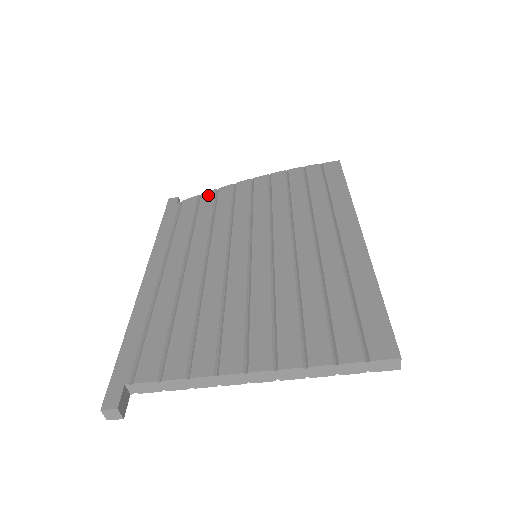
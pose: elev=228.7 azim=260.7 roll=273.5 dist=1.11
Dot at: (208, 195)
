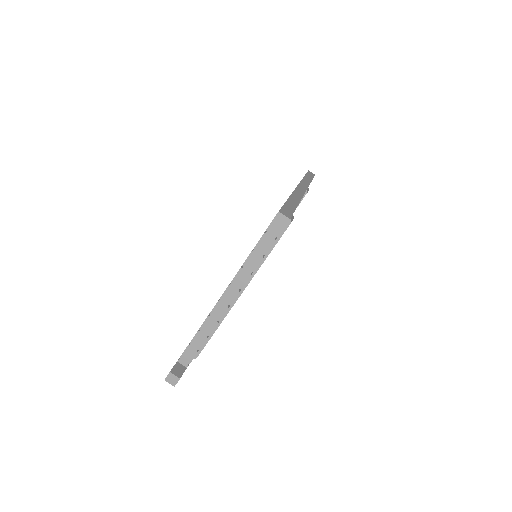
Dot at: occluded
